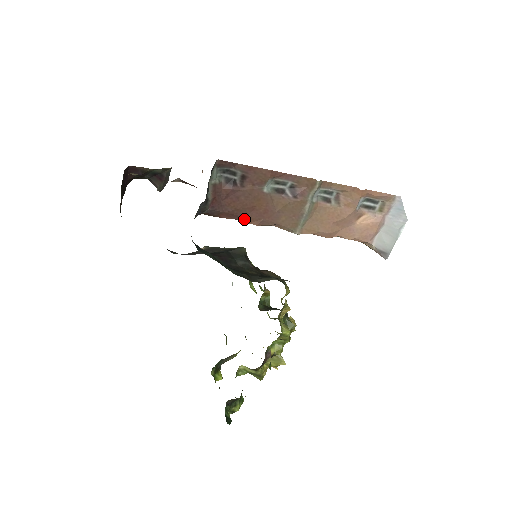
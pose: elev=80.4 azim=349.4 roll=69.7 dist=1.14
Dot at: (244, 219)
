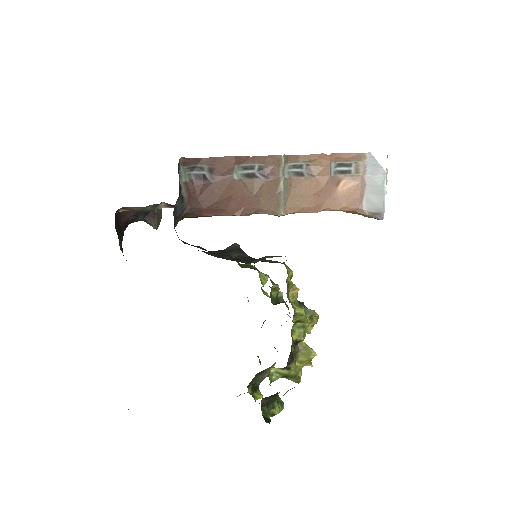
Dot at: (226, 212)
